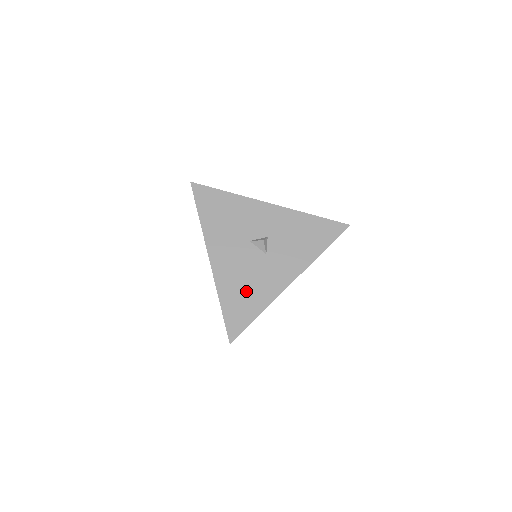
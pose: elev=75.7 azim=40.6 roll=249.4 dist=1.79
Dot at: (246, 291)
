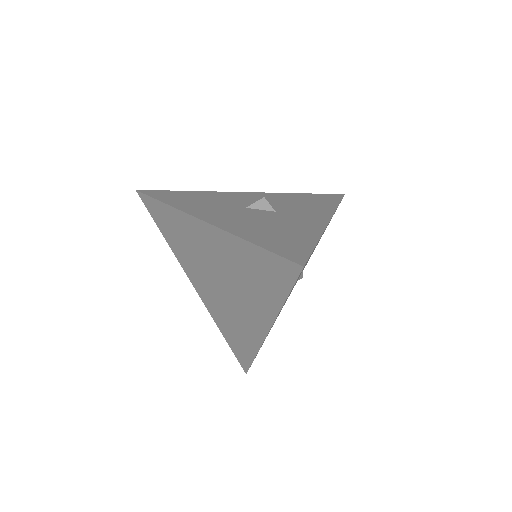
Dot at: (278, 231)
